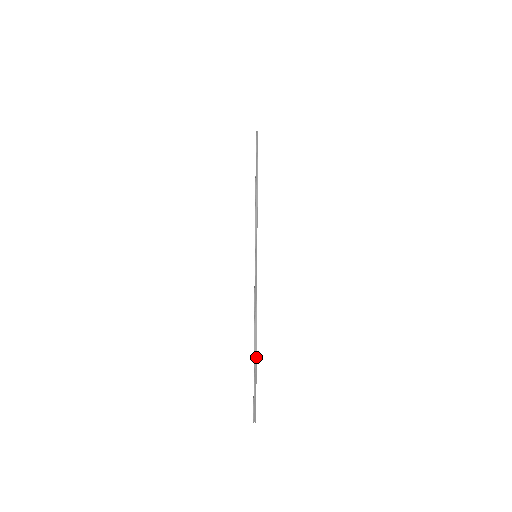
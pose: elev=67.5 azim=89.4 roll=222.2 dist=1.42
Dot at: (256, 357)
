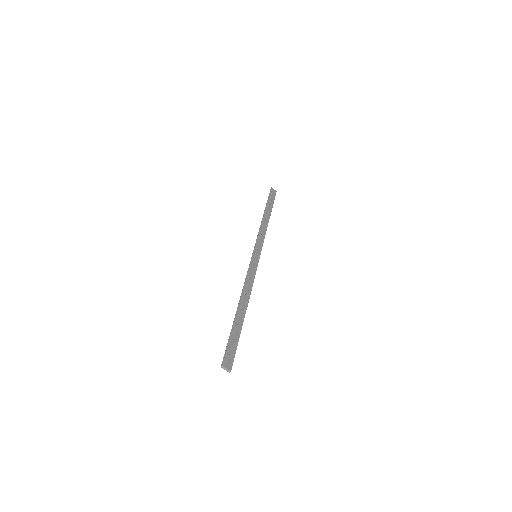
Dot at: (235, 319)
